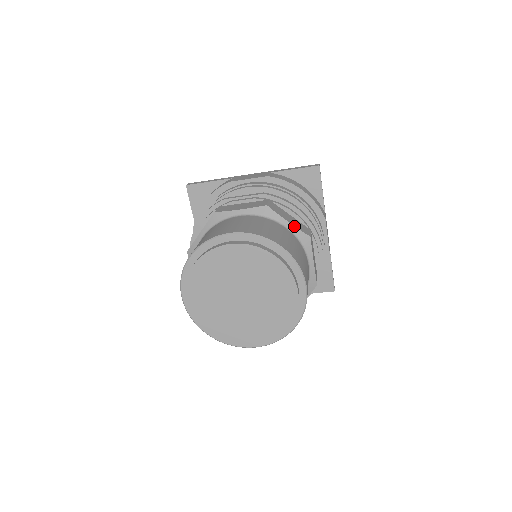
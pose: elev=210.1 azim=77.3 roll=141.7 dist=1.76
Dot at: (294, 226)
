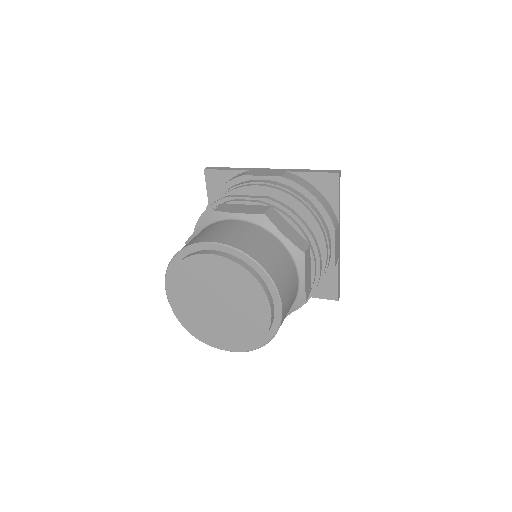
Dot at: (289, 240)
